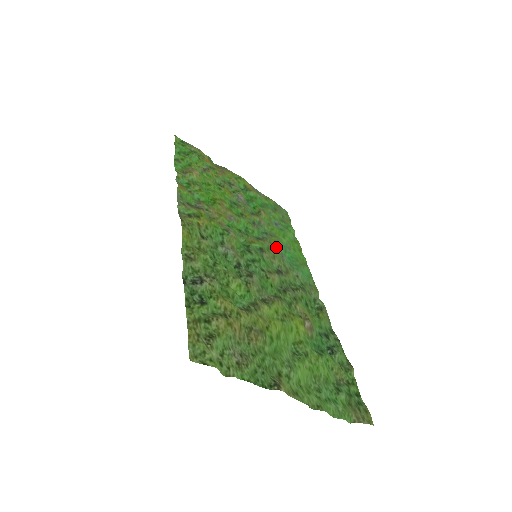
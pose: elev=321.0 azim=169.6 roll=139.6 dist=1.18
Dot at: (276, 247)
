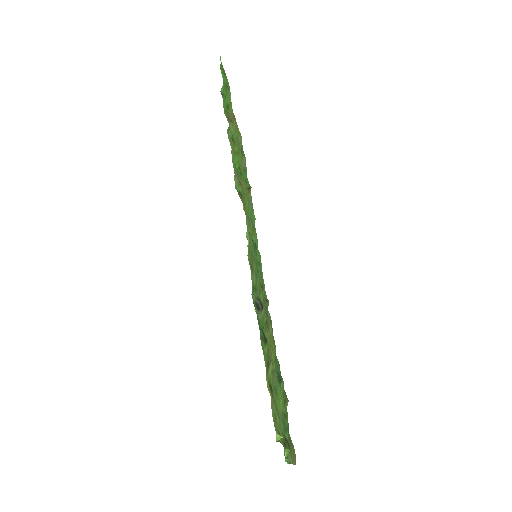
Dot at: occluded
